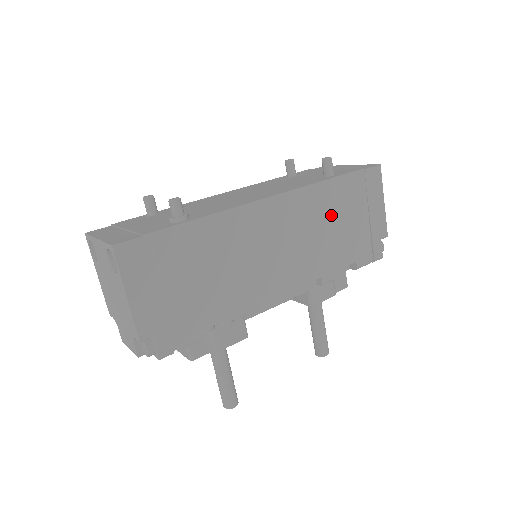
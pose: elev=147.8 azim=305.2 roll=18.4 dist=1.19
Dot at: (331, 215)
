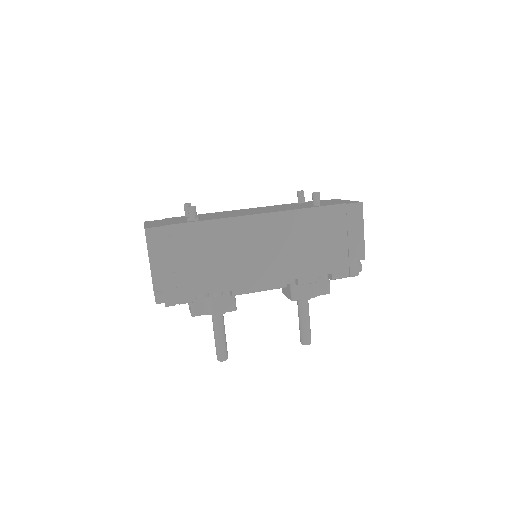
Dot at: (311, 234)
